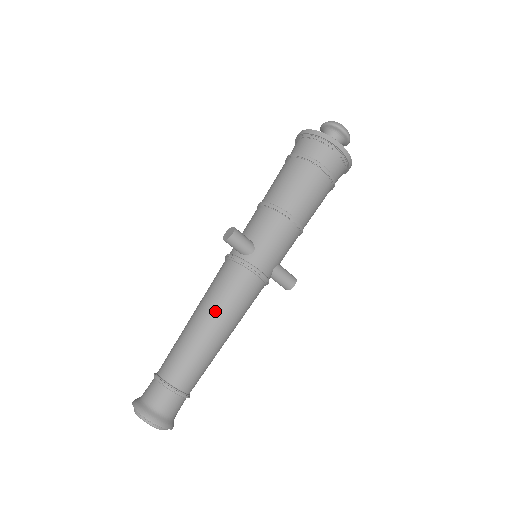
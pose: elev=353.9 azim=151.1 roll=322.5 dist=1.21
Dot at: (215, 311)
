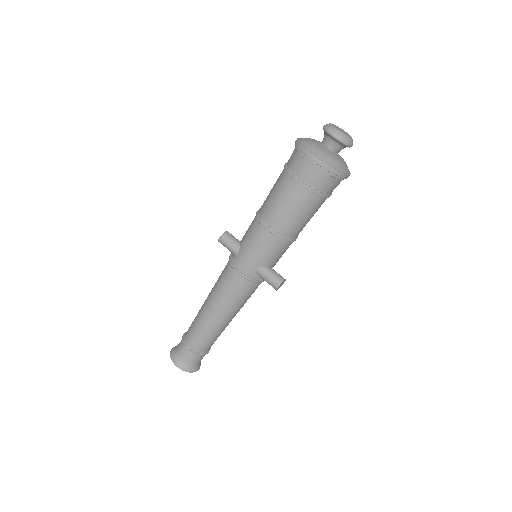
Dot at: (212, 296)
